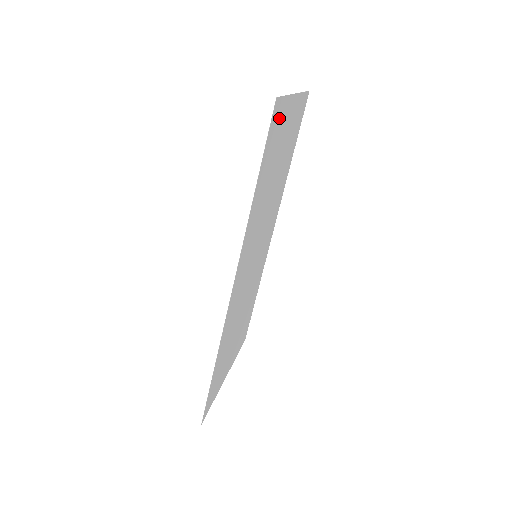
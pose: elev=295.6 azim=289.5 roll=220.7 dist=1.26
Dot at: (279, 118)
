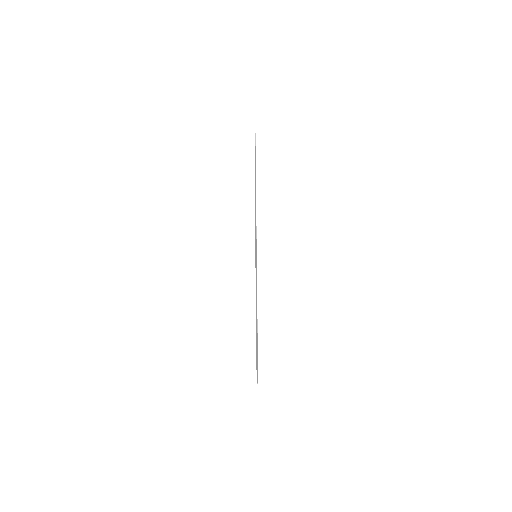
Dot at: occluded
